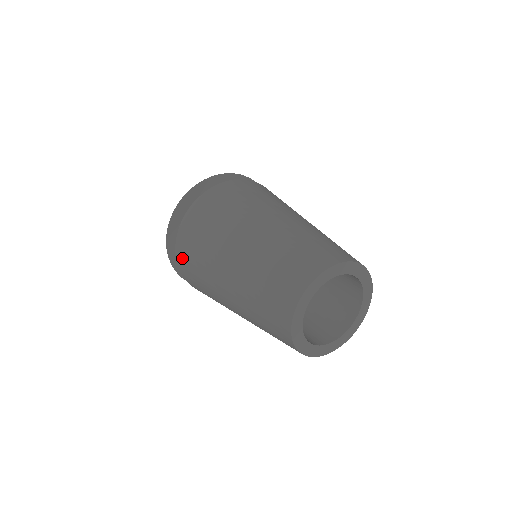
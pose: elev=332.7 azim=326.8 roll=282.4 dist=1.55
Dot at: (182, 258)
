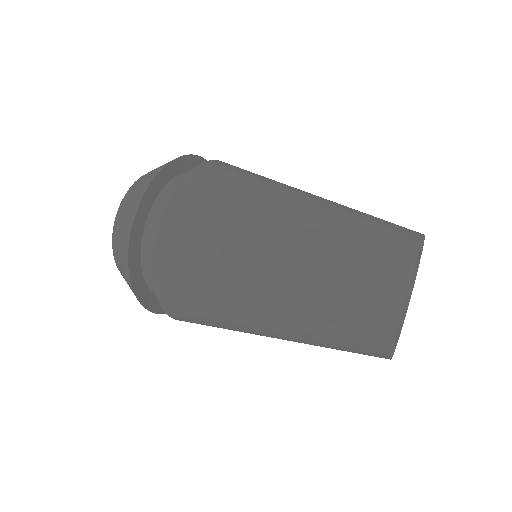
Dot at: (172, 246)
